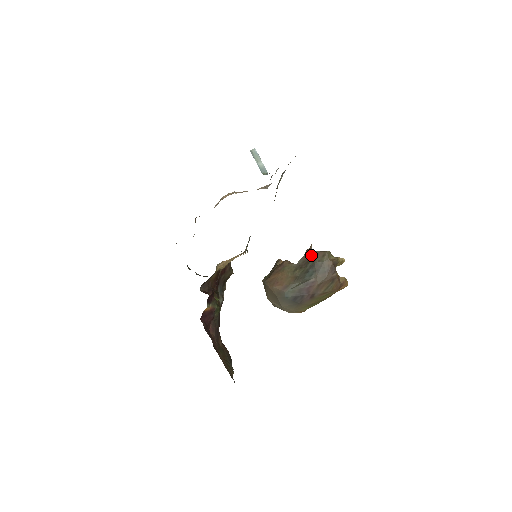
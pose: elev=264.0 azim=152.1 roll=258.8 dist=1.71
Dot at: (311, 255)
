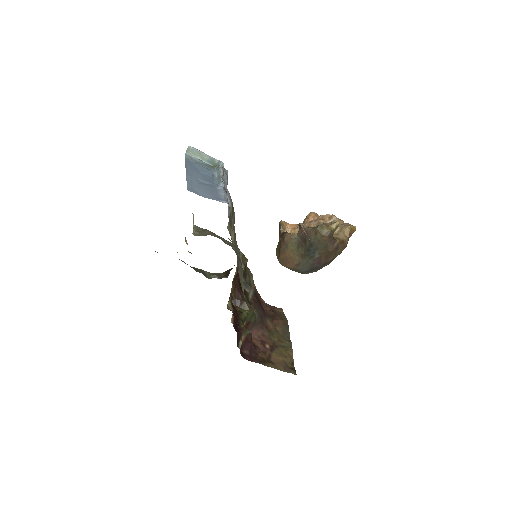
Dot at: (304, 234)
